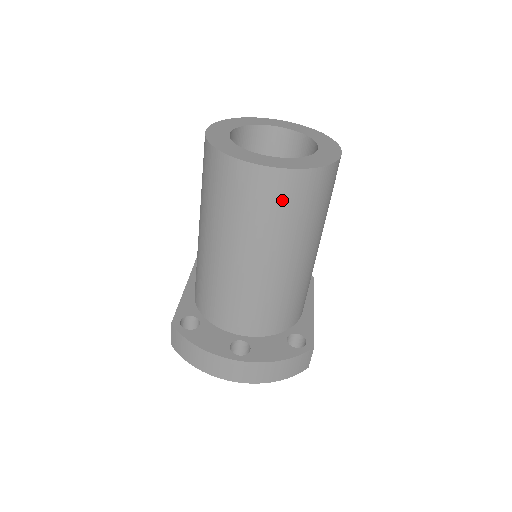
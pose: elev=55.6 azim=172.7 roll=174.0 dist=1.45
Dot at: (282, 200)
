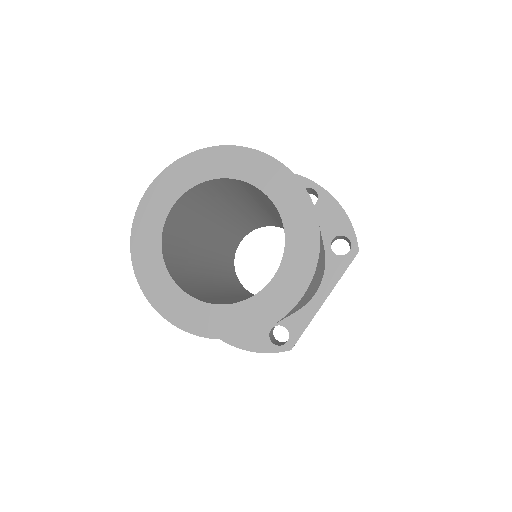
Dot at: occluded
